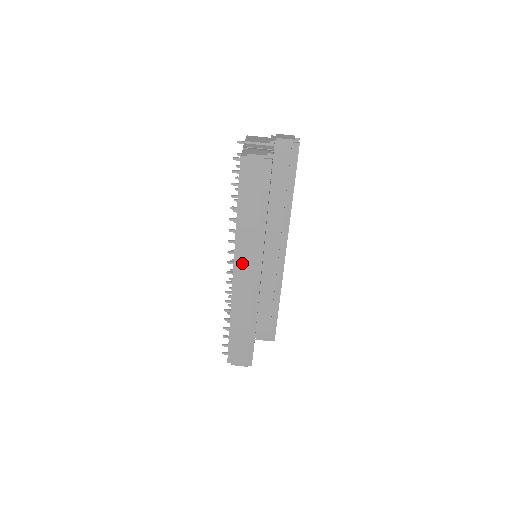
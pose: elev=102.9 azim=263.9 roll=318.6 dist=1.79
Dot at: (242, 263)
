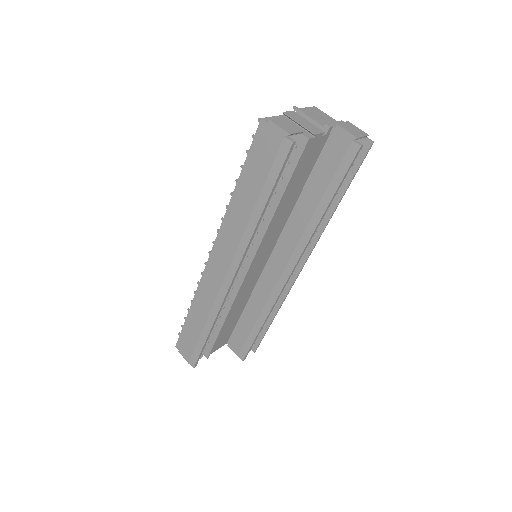
Dot at: (221, 251)
